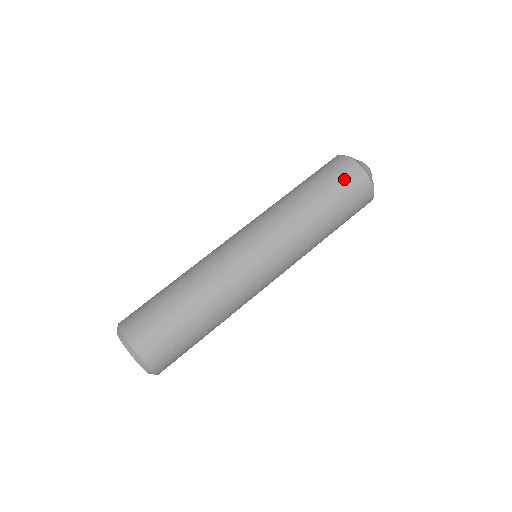
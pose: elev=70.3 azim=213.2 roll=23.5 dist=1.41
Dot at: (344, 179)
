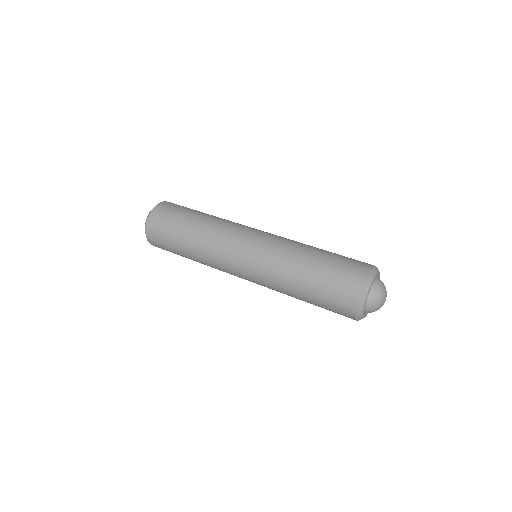
Dot at: (347, 267)
